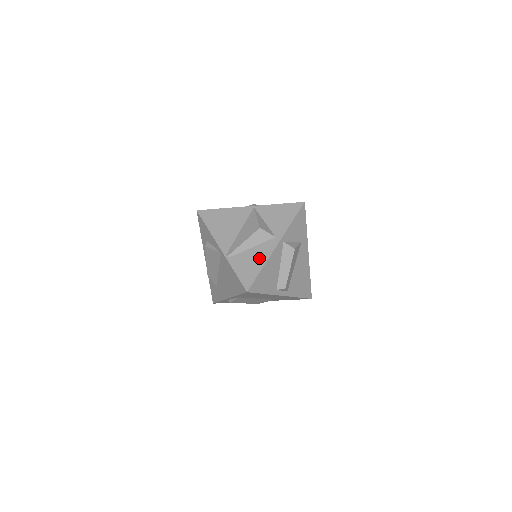
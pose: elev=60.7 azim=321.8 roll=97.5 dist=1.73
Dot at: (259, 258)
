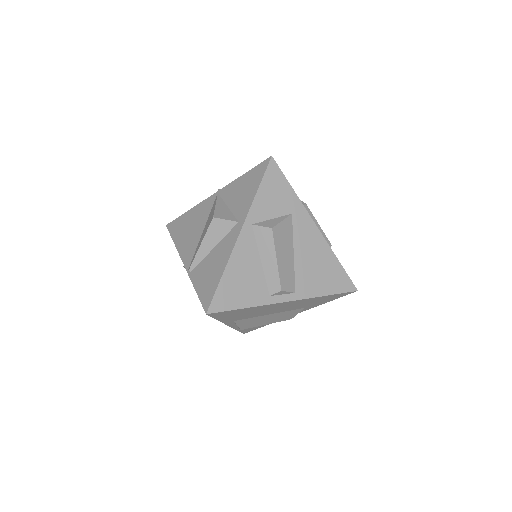
Dot at: (220, 260)
